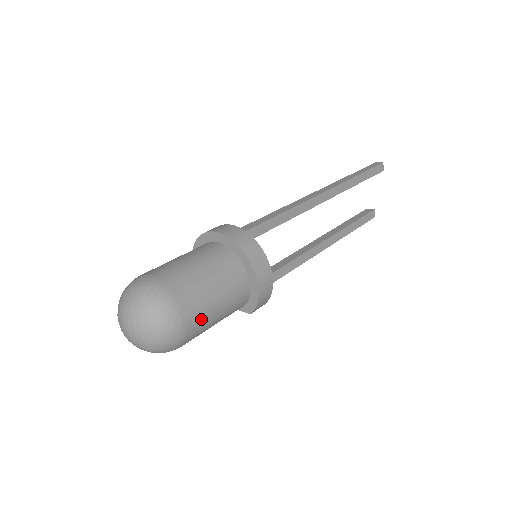
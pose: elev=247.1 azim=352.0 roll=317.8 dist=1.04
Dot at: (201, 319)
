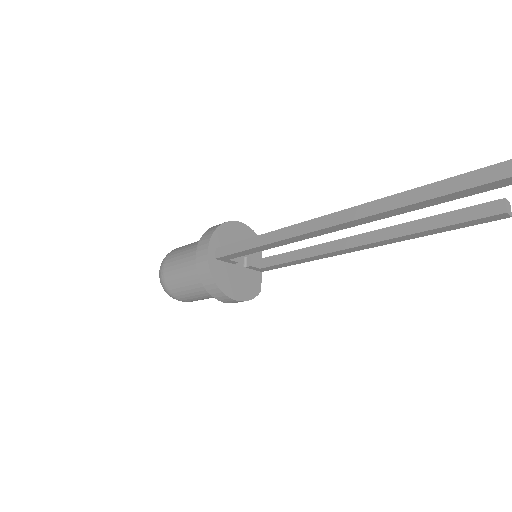
Dot at: (197, 300)
